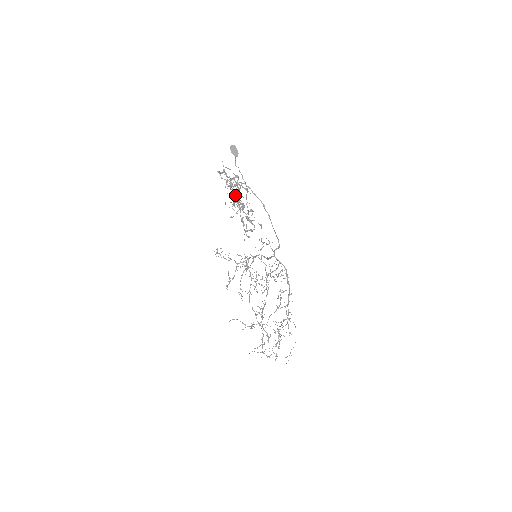
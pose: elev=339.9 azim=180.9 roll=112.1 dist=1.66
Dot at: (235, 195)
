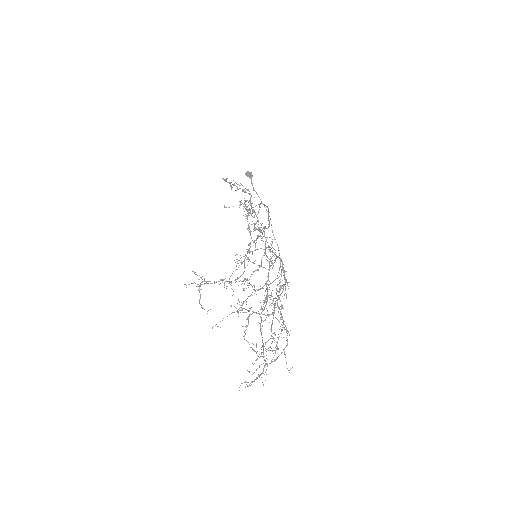
Dot at: occluded
